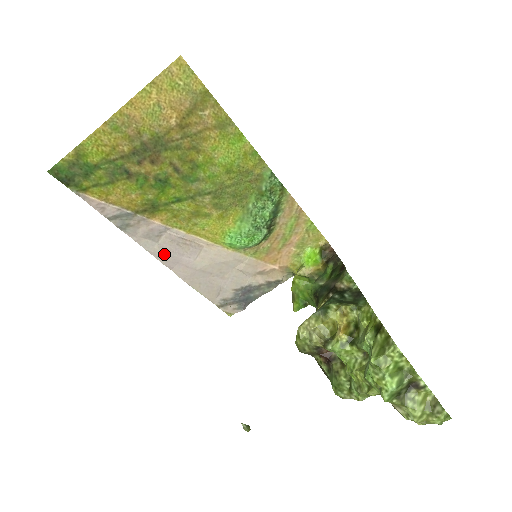
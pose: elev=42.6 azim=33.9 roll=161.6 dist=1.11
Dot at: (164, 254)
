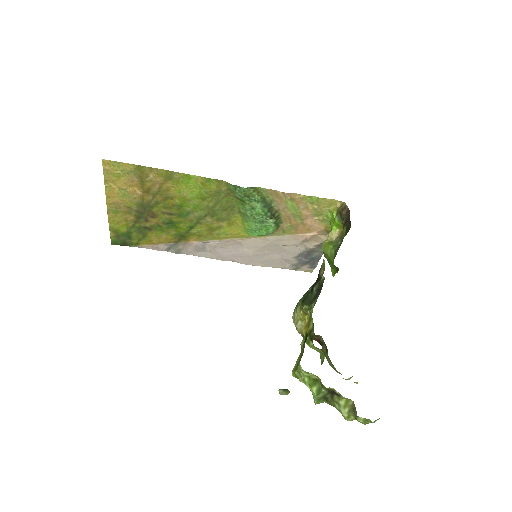
Dot at: (219, 256)
